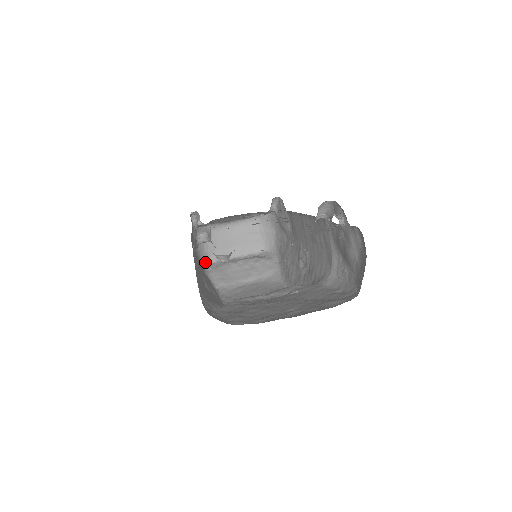
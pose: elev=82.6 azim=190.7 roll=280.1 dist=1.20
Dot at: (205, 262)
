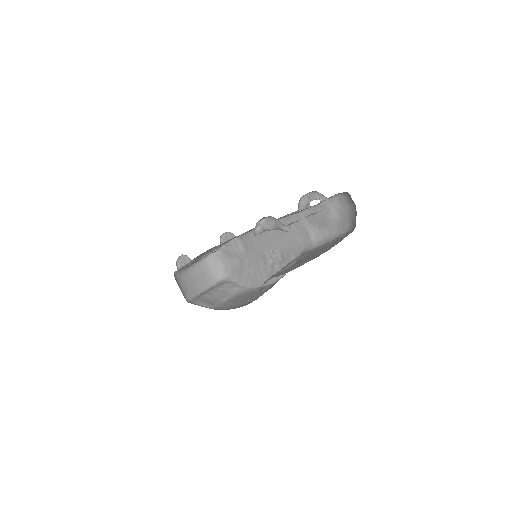
Dot at: occluded
